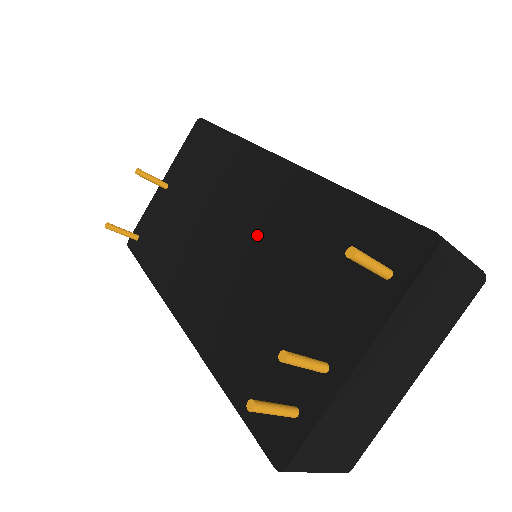
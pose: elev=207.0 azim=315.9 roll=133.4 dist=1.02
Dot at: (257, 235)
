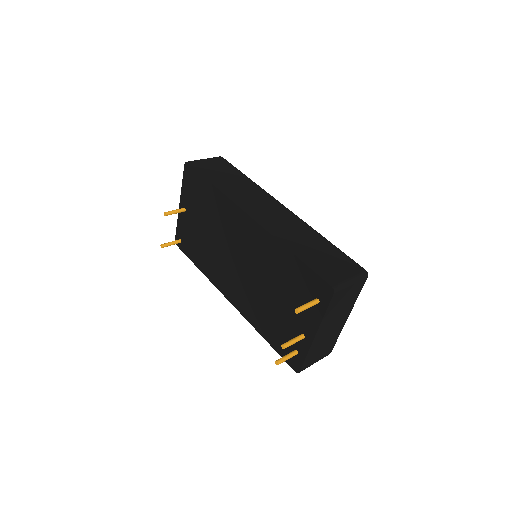
Dot at: (253, 263)
